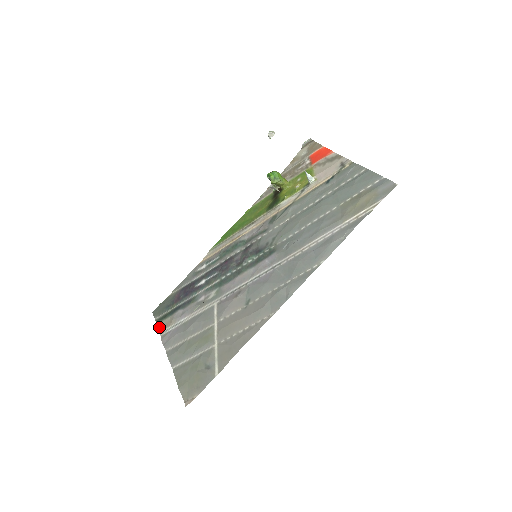
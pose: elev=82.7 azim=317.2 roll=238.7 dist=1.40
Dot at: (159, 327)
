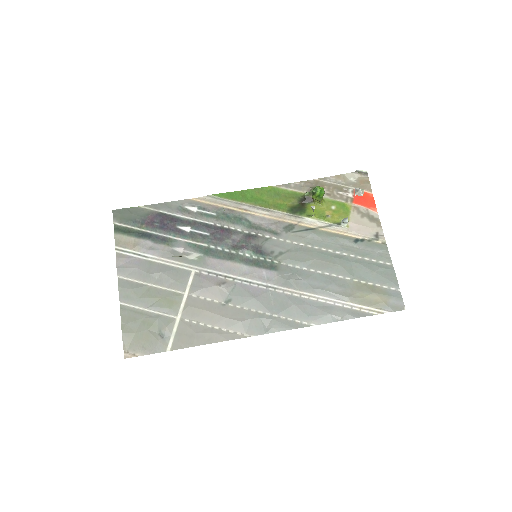
Dot at: (117, 239)
